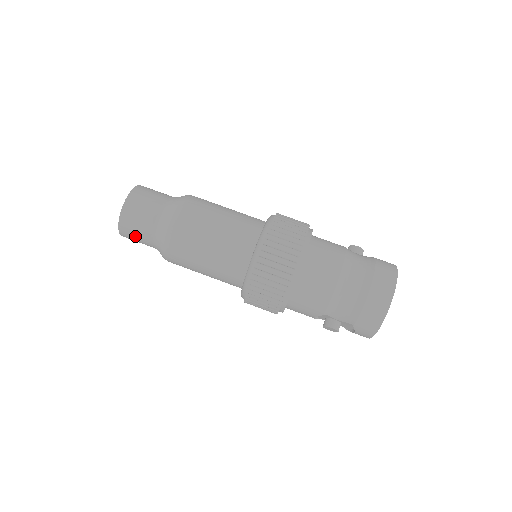
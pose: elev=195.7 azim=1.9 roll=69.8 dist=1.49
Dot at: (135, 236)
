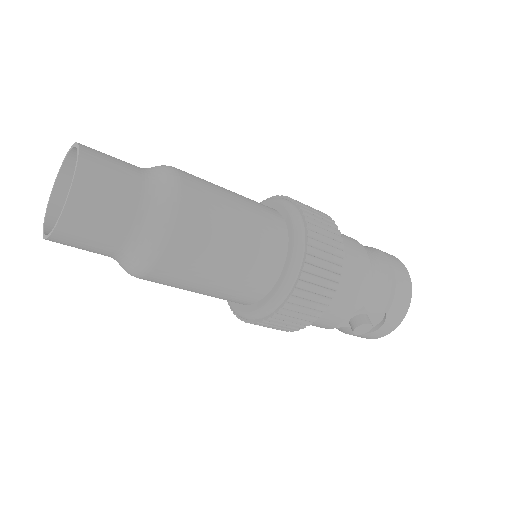
Dot at: (98, 221)
